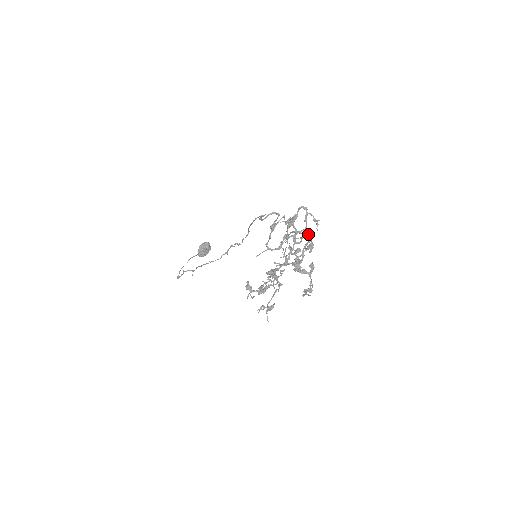
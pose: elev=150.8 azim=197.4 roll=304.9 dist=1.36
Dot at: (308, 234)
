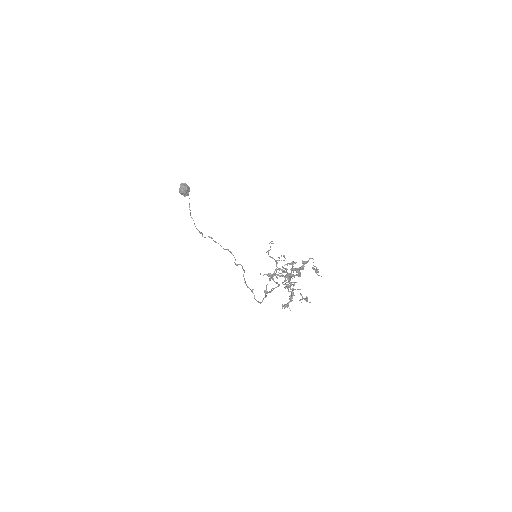
Dot at: occluded
